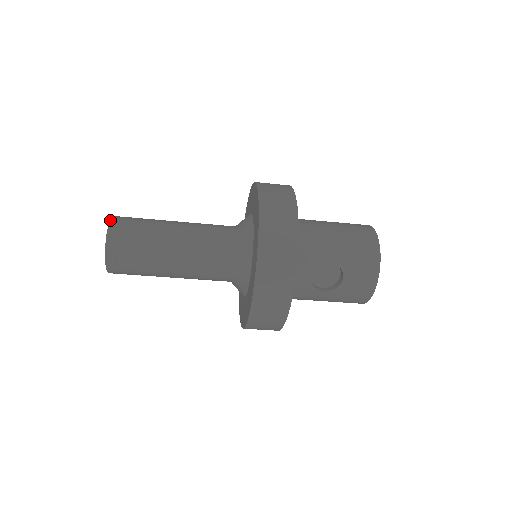
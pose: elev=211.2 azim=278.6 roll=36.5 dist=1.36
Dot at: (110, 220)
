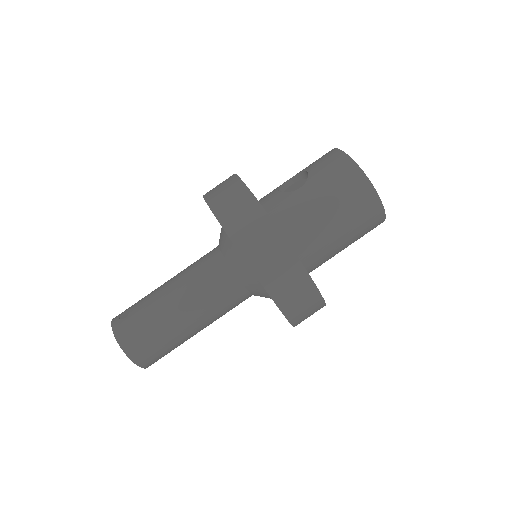
Dot at: occluded
